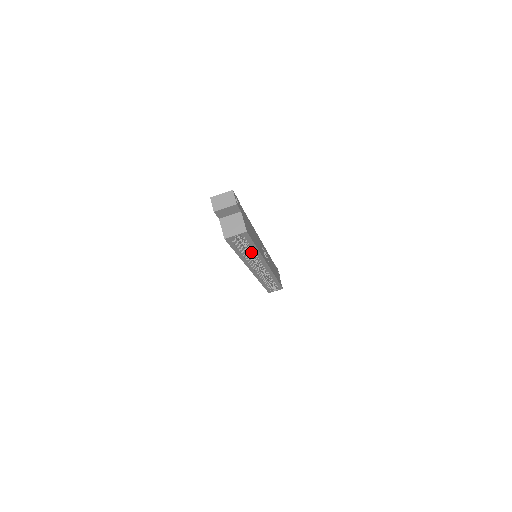
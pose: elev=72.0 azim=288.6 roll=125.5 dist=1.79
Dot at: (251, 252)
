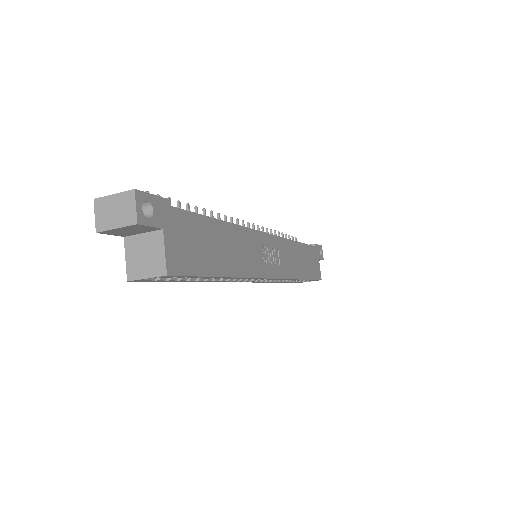
Dot at: occluded
